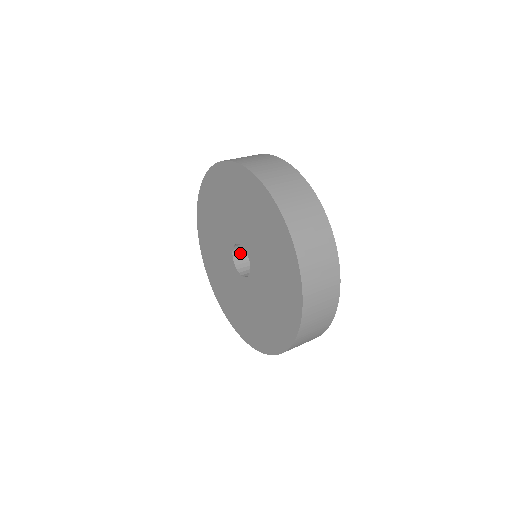
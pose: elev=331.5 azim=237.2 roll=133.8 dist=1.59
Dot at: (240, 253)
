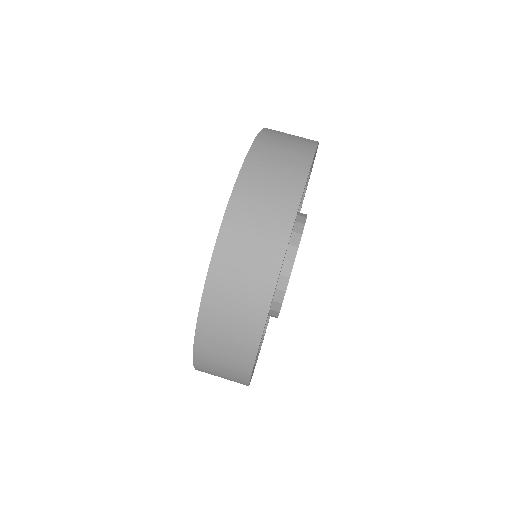
Dot at: occluded
